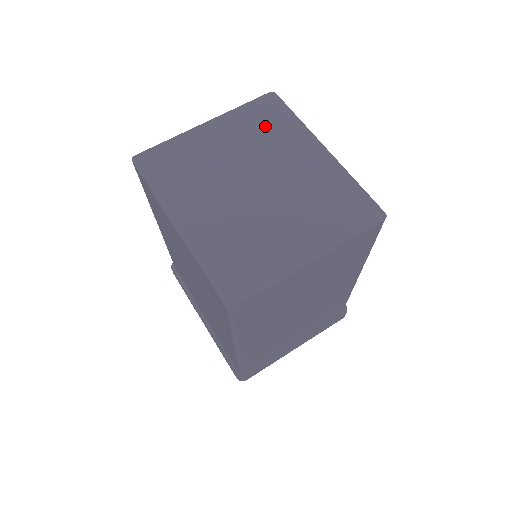
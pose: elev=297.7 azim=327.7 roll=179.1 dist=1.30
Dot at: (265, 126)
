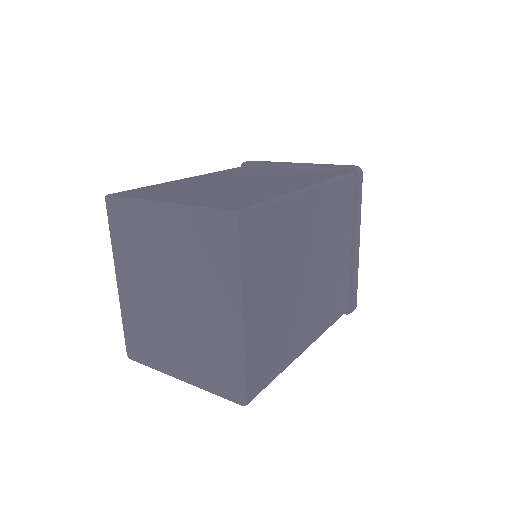
Dot at: (208, 249)
